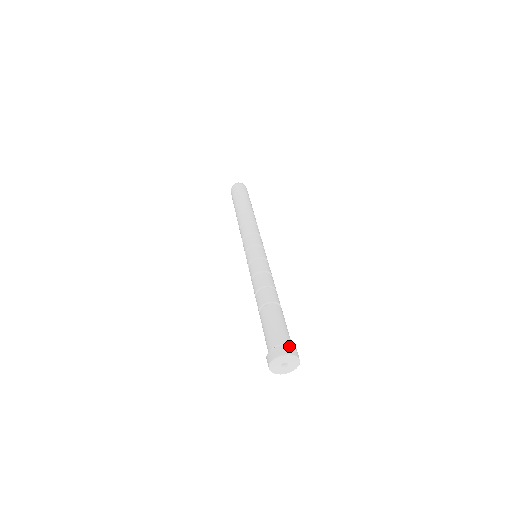
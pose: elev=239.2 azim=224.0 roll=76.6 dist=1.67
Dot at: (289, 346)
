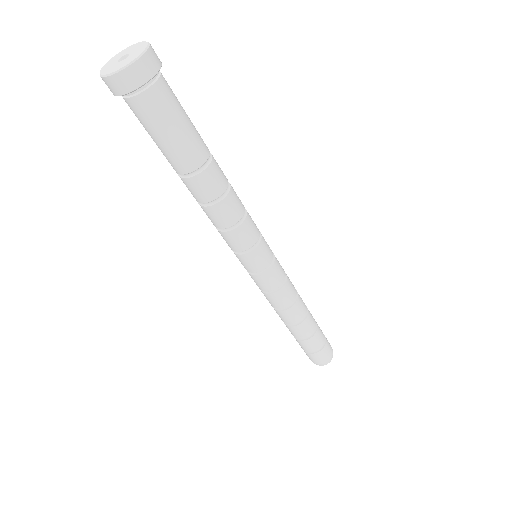
Dot at: occluded
